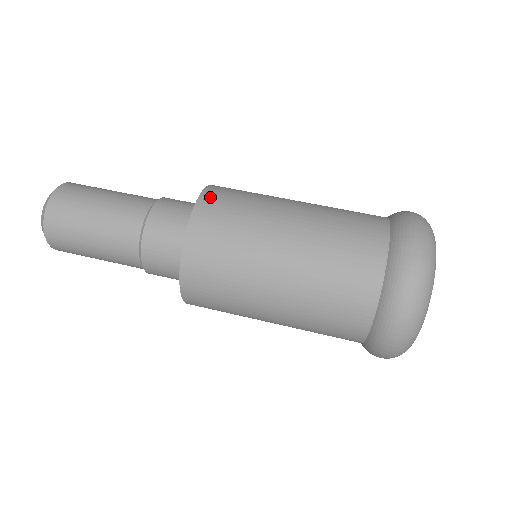
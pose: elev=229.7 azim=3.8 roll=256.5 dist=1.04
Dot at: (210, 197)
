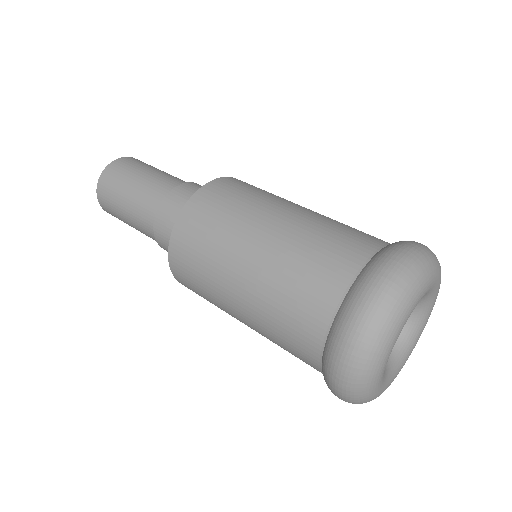
Dot at: (245, 182)
